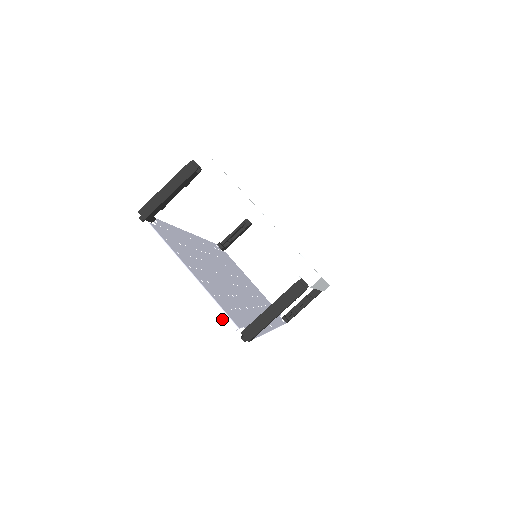
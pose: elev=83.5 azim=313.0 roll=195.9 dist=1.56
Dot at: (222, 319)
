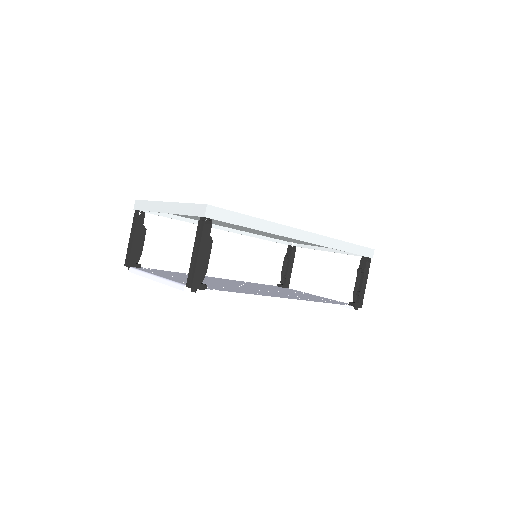
Dot at: occluded
